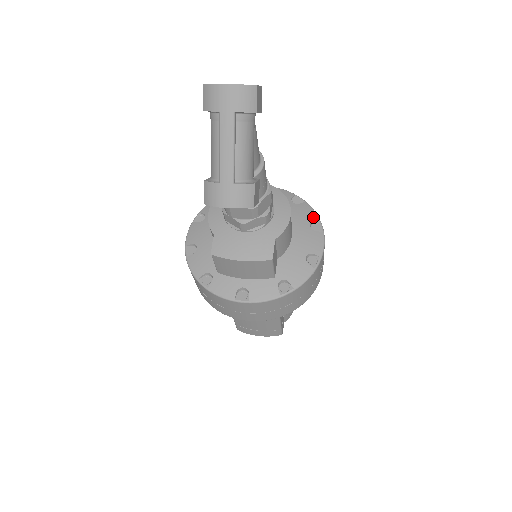
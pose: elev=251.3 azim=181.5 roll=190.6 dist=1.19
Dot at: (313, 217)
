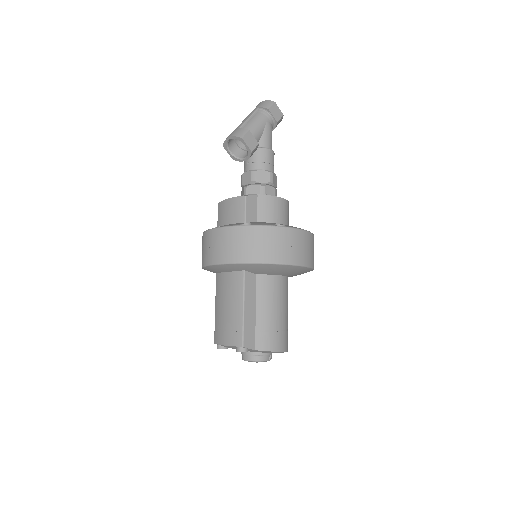
Dot at: occluded
